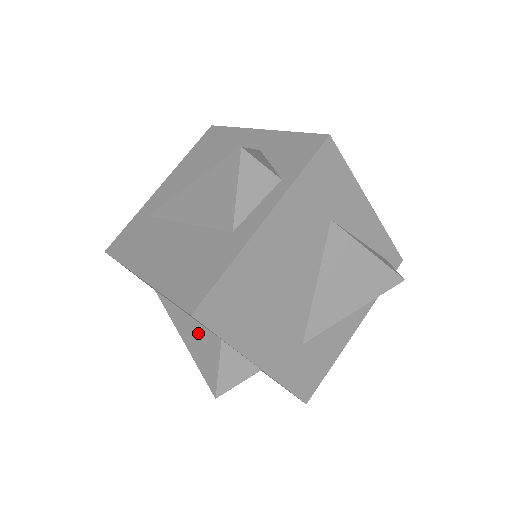
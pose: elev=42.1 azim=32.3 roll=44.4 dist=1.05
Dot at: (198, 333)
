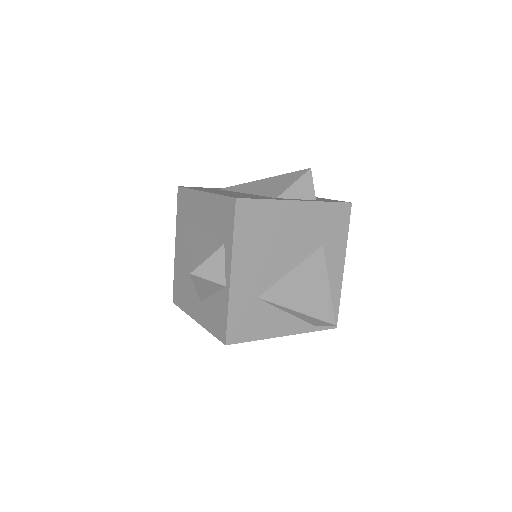
Dot at: (207, 241)
